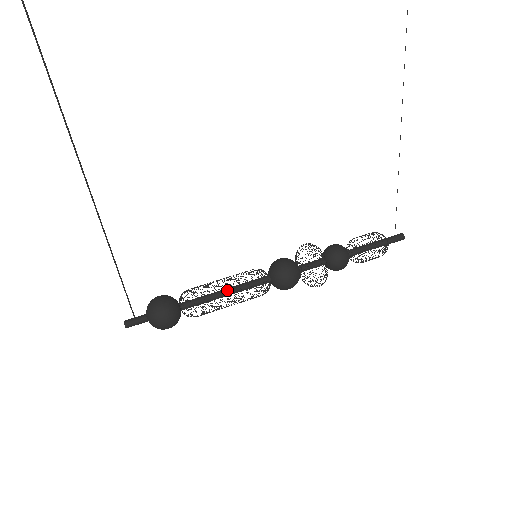
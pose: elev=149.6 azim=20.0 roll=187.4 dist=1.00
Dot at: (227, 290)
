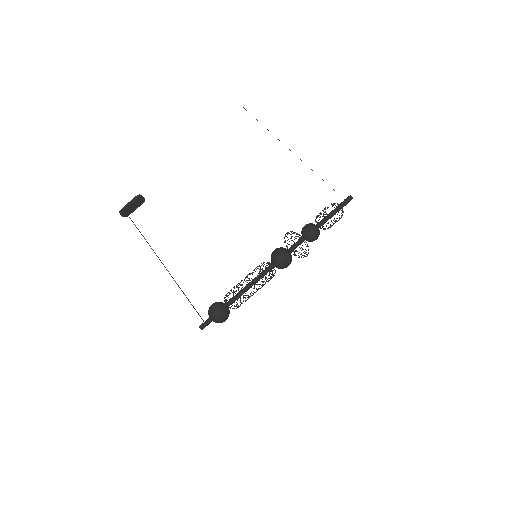
Dot at: (249, 283)
